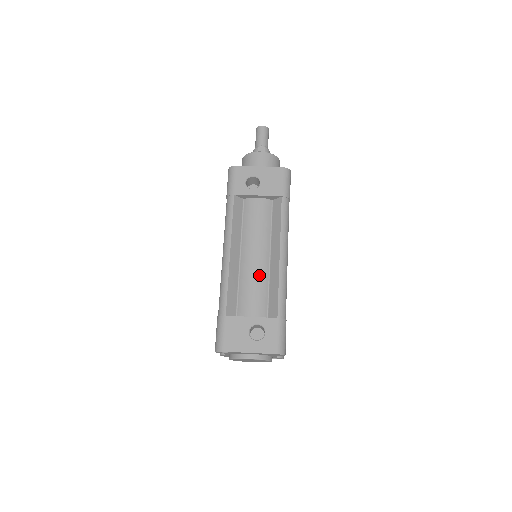
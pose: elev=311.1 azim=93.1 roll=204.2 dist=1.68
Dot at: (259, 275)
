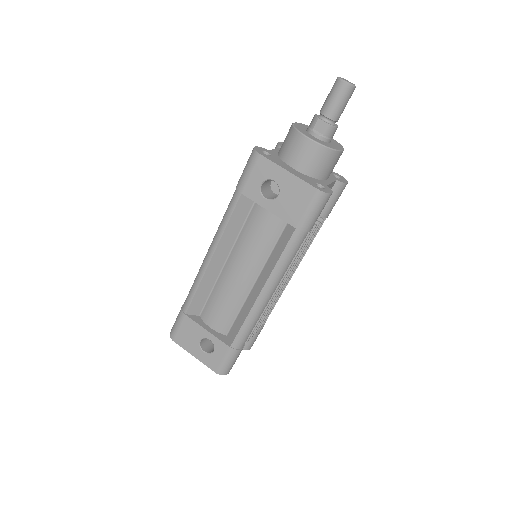
Dot at: (234, 295)
